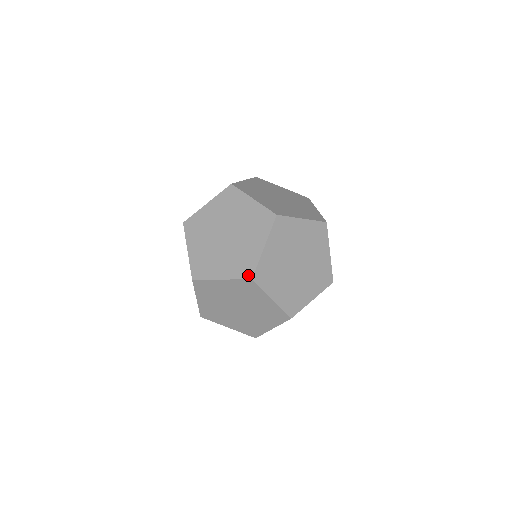
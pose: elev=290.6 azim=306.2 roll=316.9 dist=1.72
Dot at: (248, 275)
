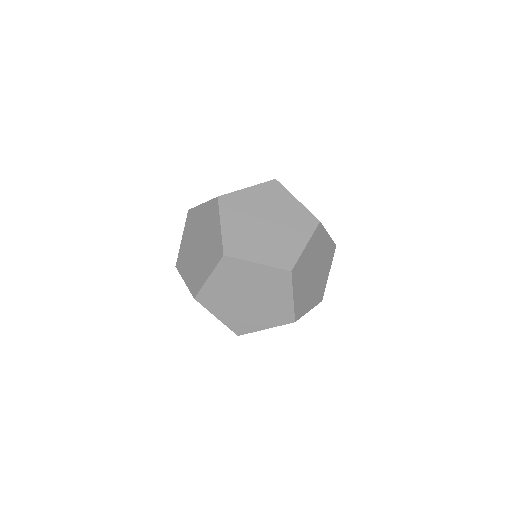
Dot at: occluded
